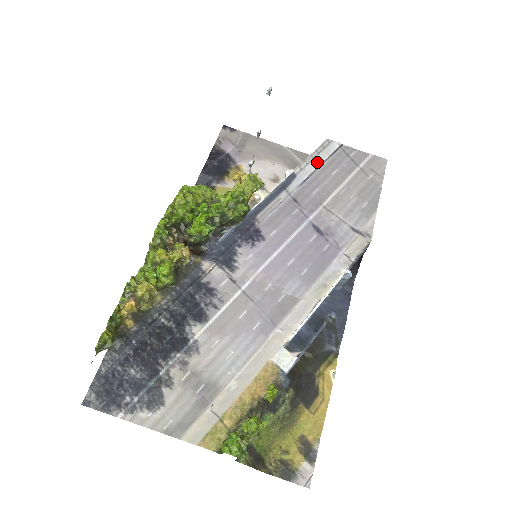
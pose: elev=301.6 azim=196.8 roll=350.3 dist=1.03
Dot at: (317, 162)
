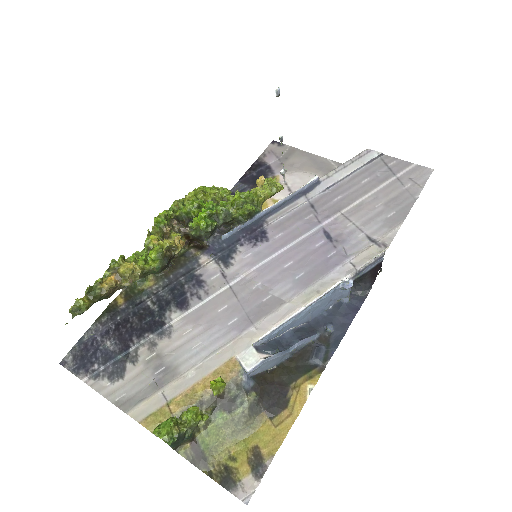
Dot at: (348, 170)
